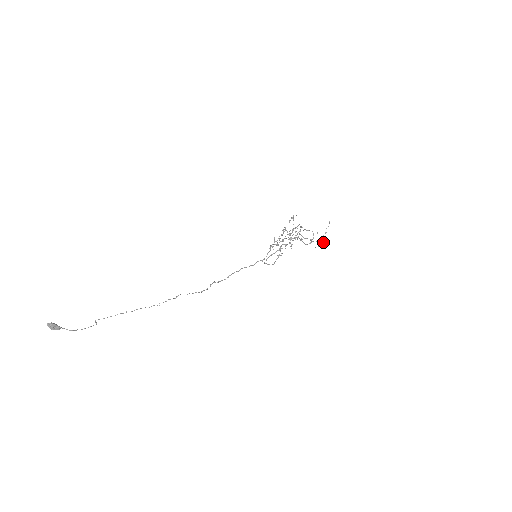
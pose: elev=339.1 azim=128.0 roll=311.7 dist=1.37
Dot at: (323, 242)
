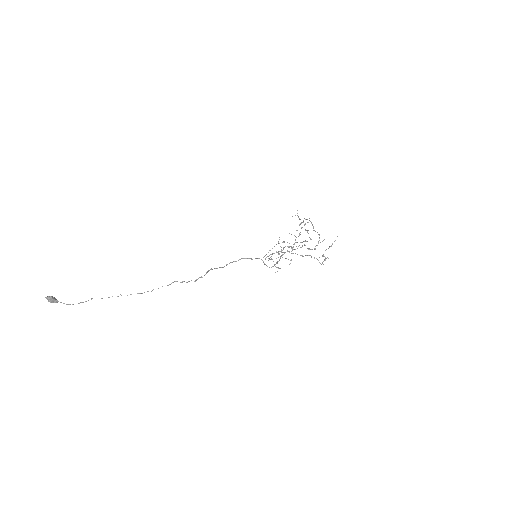
Dot at: occluded
